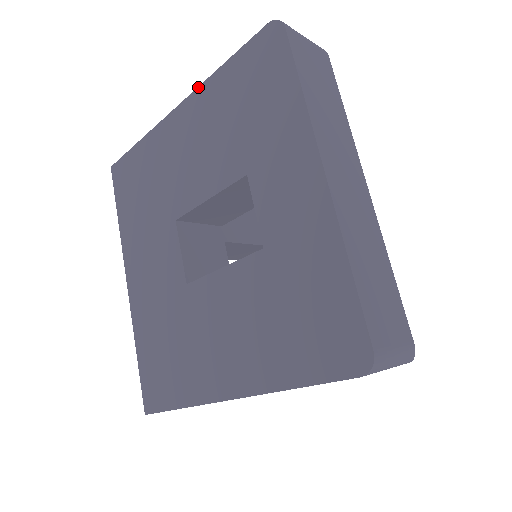
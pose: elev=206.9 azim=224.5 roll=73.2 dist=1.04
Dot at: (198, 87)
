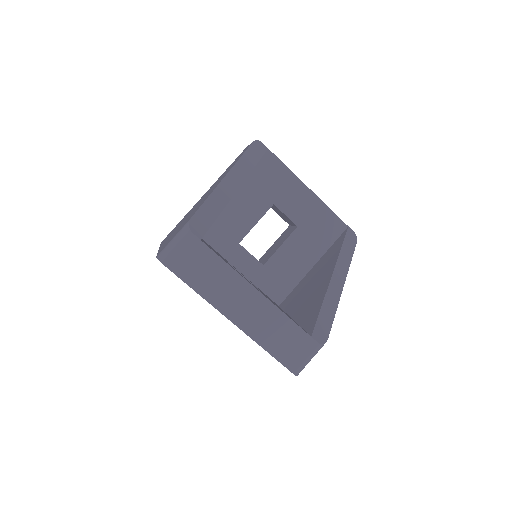
Dot at: occluded
